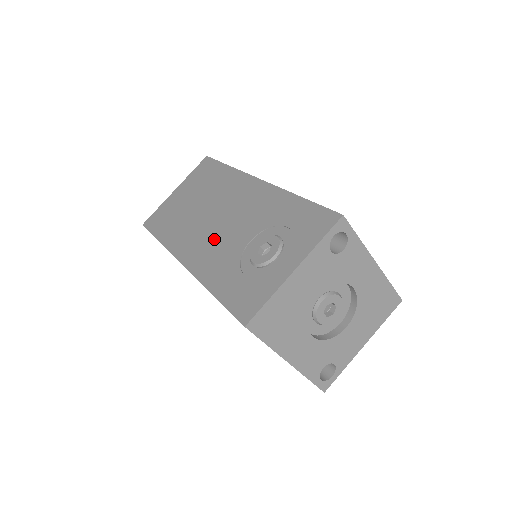
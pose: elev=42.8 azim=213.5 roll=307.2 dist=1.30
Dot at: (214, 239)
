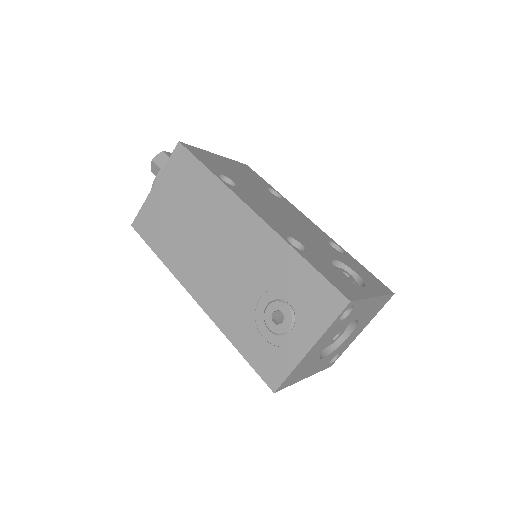
Dot at: (221, 280)
